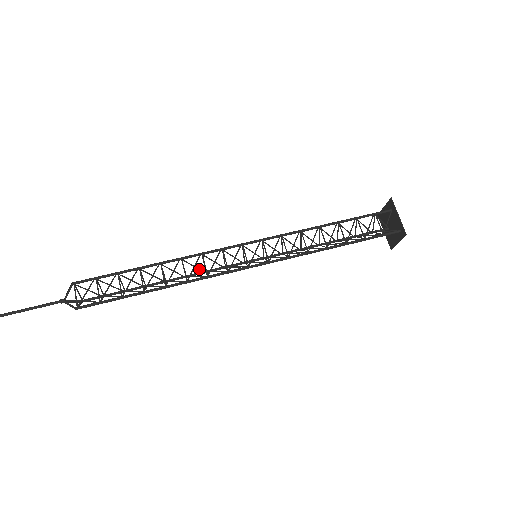
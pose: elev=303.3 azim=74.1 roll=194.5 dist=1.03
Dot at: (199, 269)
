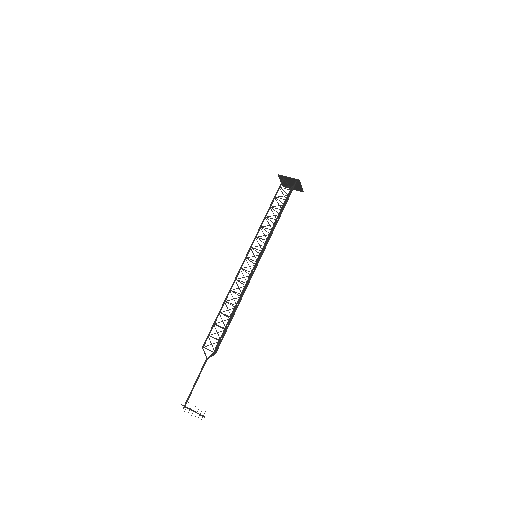
Dot at: (241, 287)
